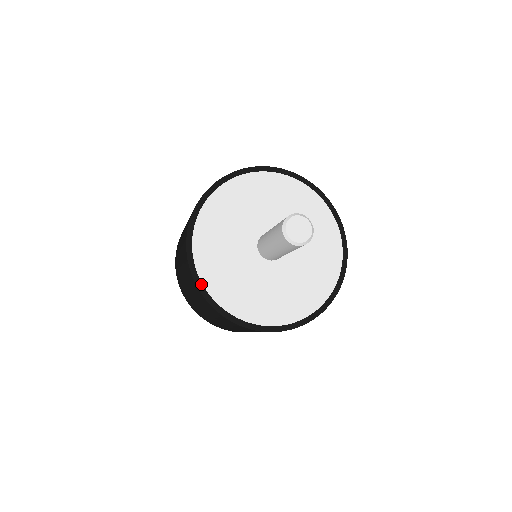
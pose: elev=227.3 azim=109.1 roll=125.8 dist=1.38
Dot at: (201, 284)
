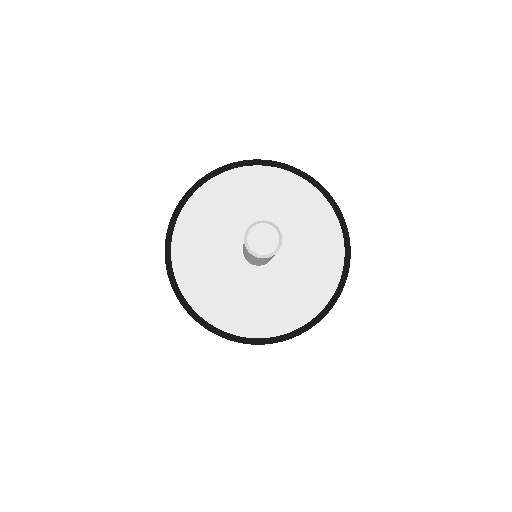
Dot at: (235, 336)
